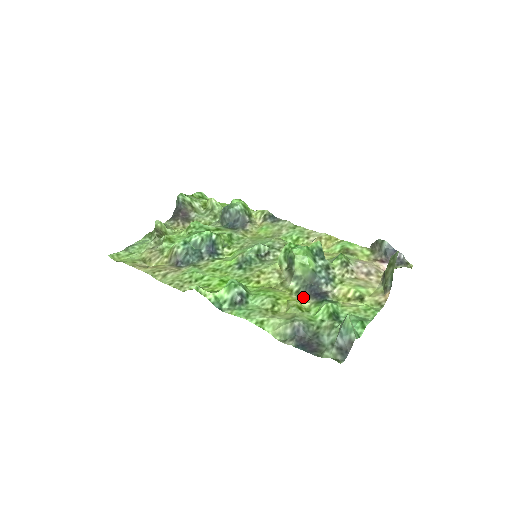
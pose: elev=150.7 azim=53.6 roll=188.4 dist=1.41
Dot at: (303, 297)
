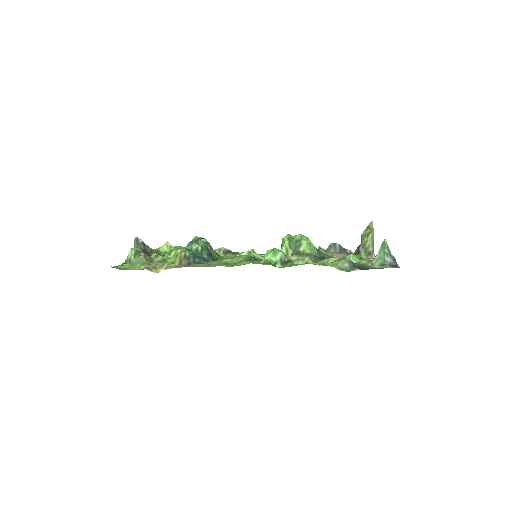
Dot at: occluded
